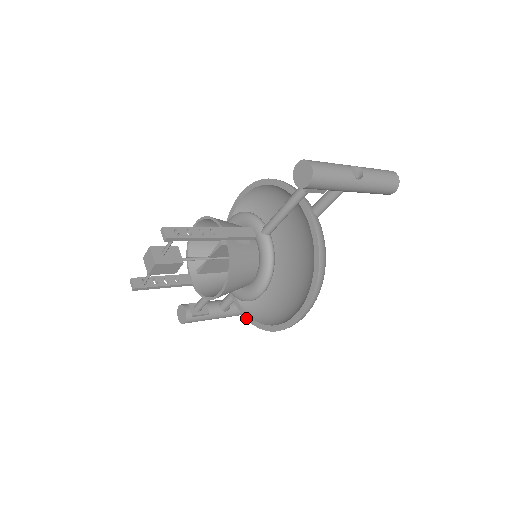
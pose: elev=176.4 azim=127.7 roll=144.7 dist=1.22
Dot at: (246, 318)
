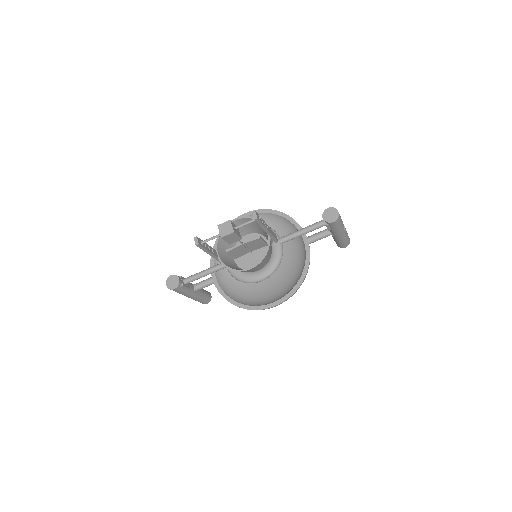
Dot at: (225, 298)
